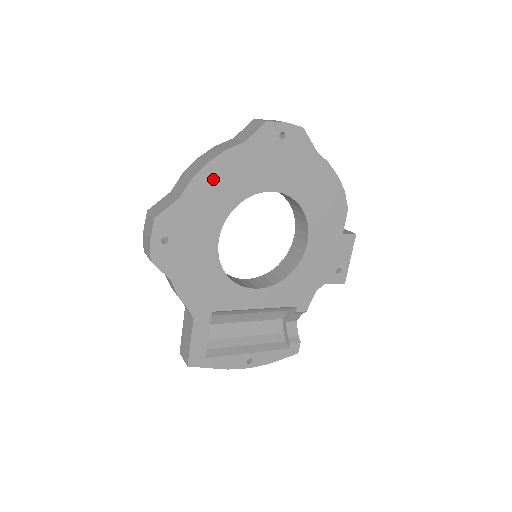
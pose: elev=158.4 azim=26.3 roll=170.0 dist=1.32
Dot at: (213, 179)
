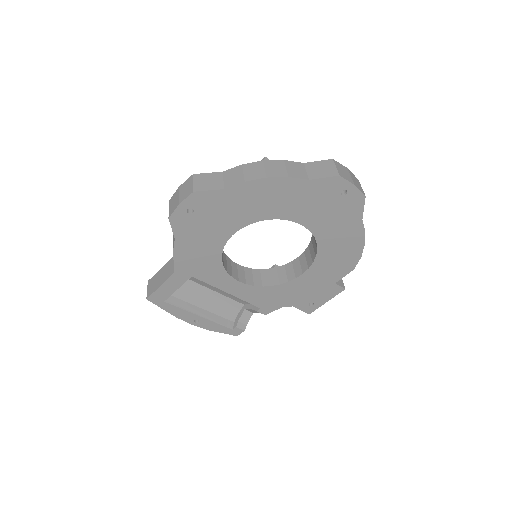
Dot at: (262, 191)
